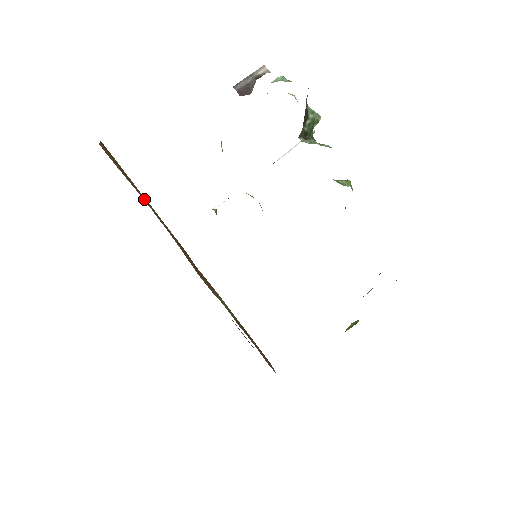
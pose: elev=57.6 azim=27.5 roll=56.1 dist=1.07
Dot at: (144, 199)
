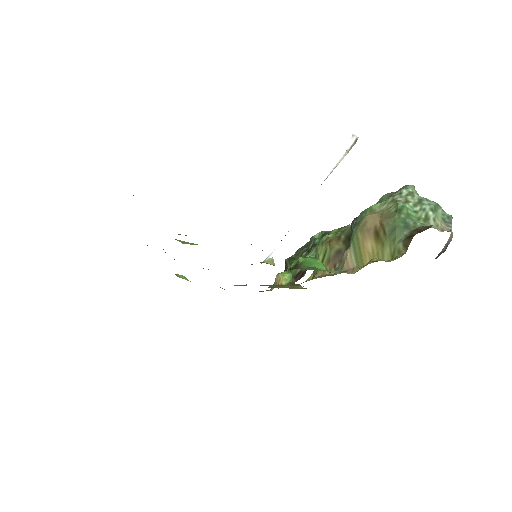
Dot at: occluded
